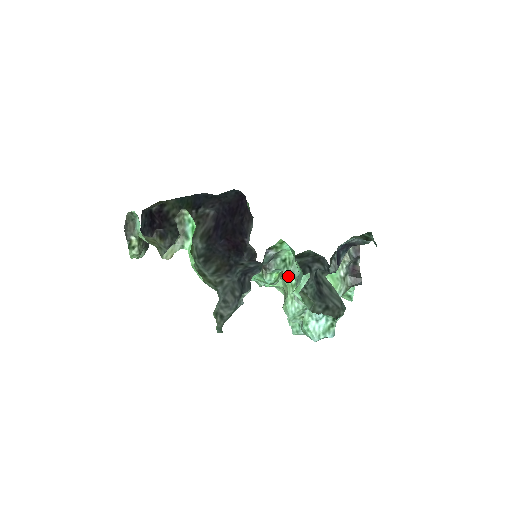
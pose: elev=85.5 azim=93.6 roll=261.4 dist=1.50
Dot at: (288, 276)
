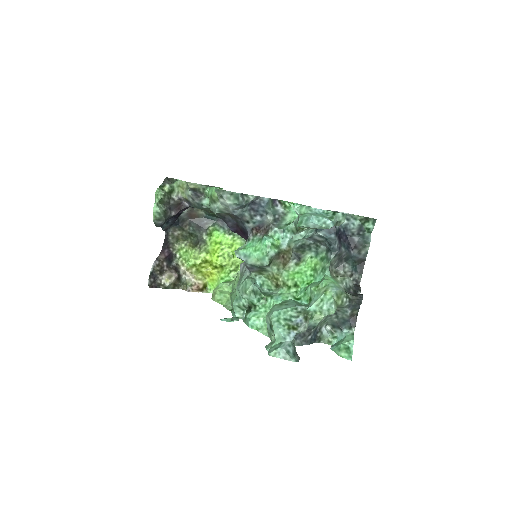
Dot at: (280, 299)
